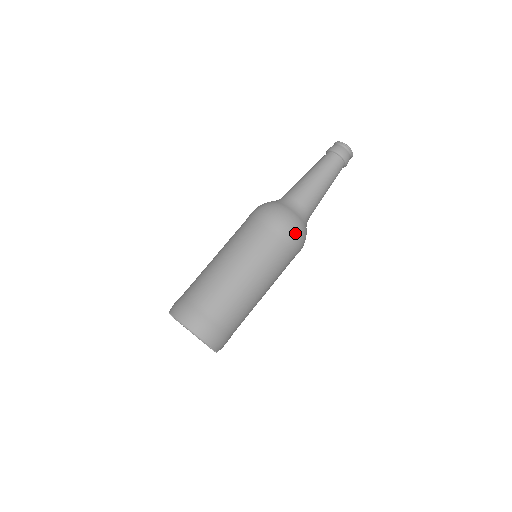
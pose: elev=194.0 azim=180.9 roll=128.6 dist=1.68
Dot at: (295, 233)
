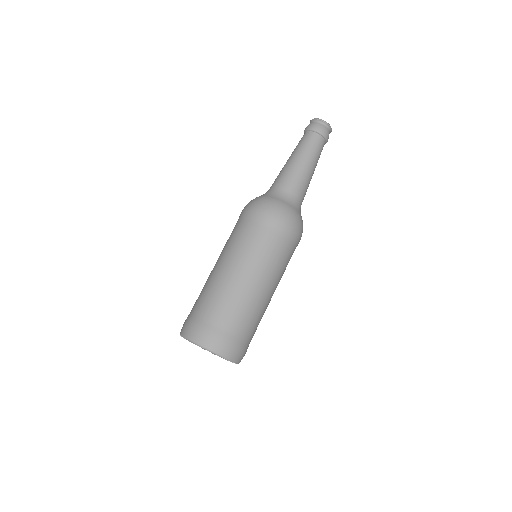
Dot at: (290, 223)
